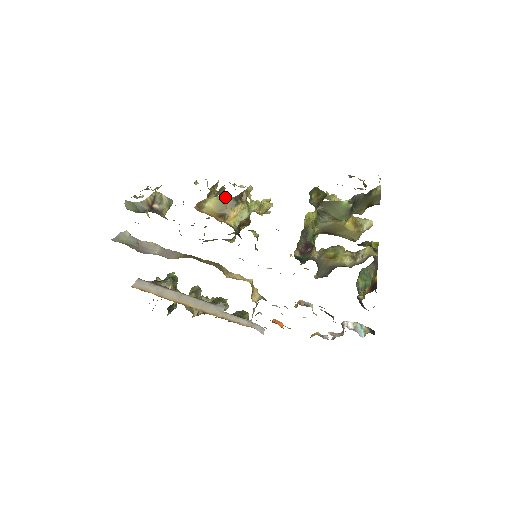
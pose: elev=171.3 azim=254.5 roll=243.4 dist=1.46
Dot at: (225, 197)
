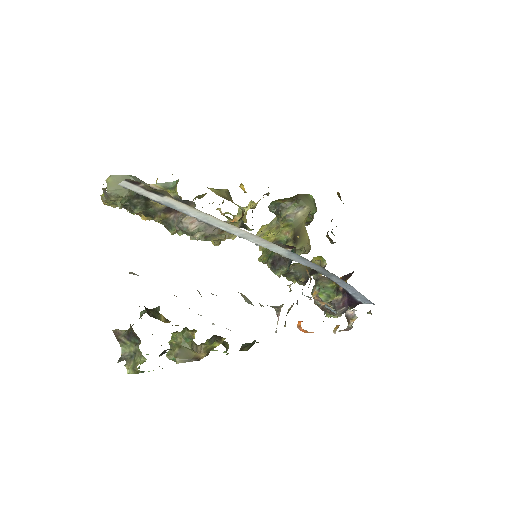
Dot at: occluded
